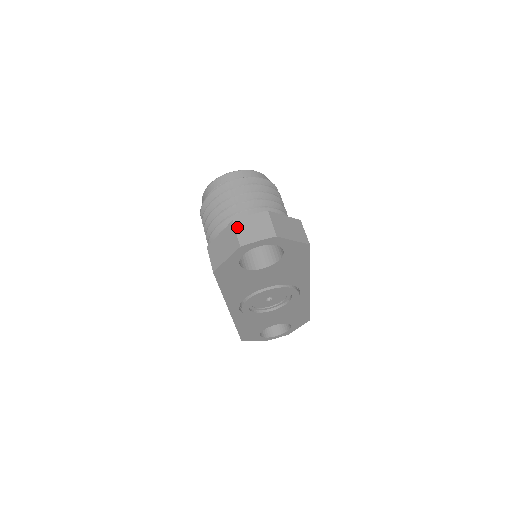
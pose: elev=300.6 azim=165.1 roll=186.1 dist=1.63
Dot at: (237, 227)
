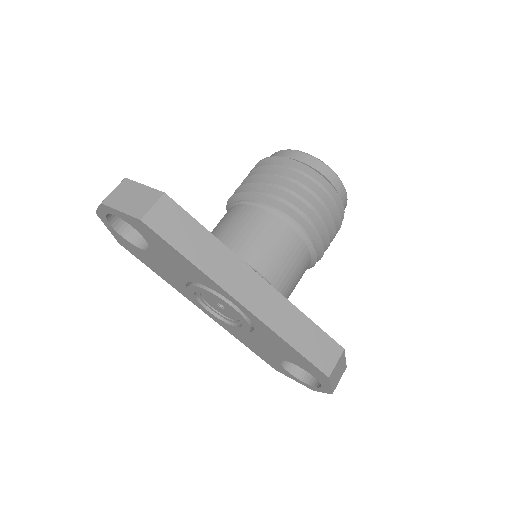
Dot at: occluded
